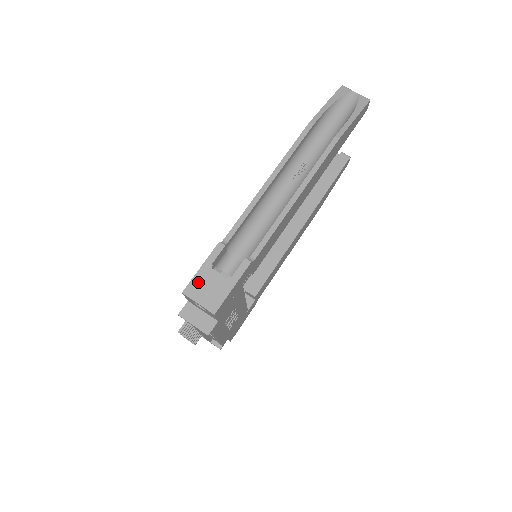
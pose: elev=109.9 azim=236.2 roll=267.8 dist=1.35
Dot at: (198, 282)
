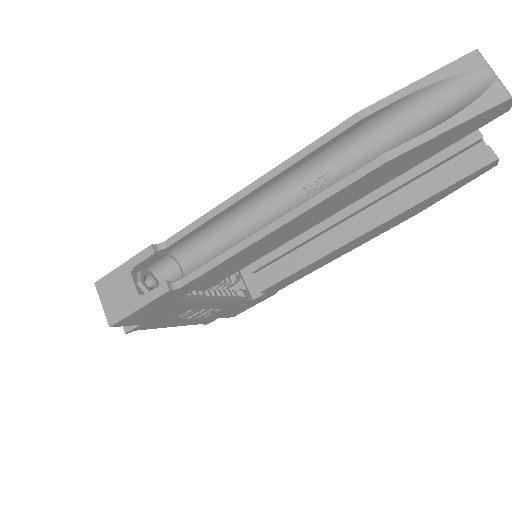
Dot at: (112, 281)
